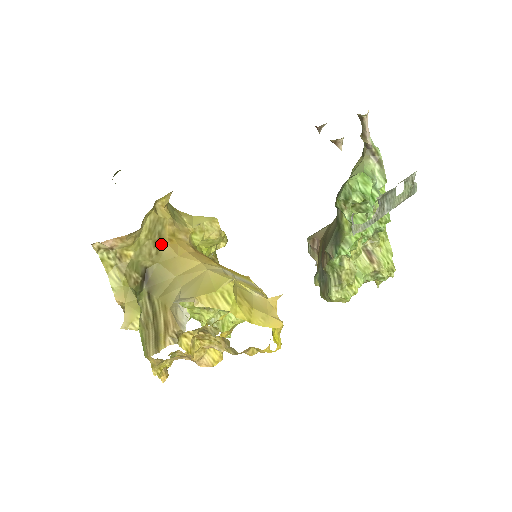
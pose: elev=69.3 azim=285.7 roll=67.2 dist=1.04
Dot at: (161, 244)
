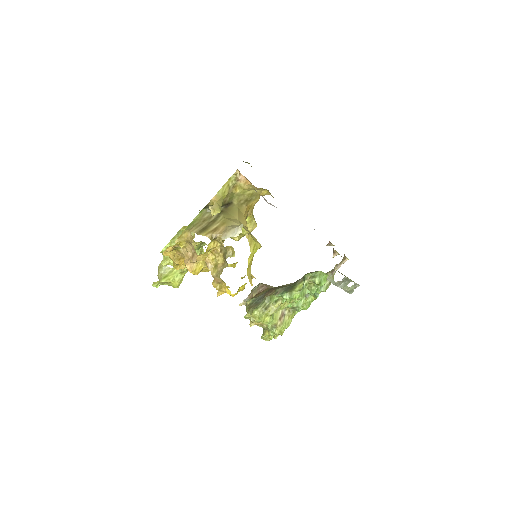
Dot at: (246, 203)
